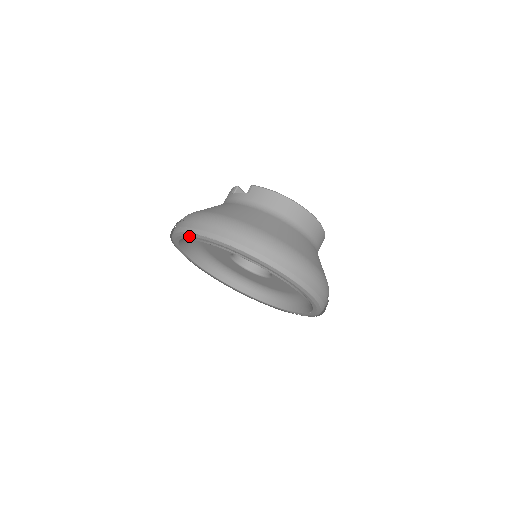
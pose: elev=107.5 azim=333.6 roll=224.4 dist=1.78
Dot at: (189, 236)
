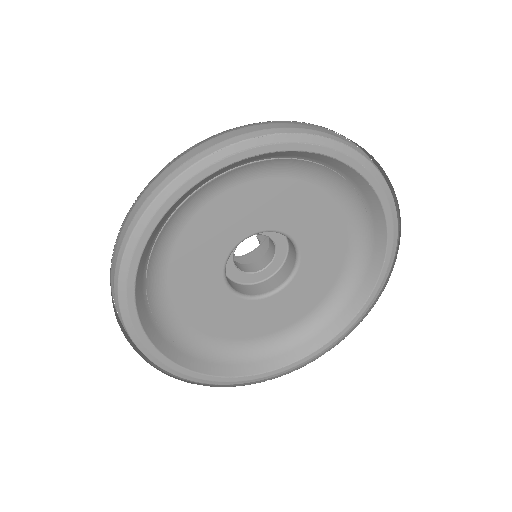
Dot at: (217, 162)
